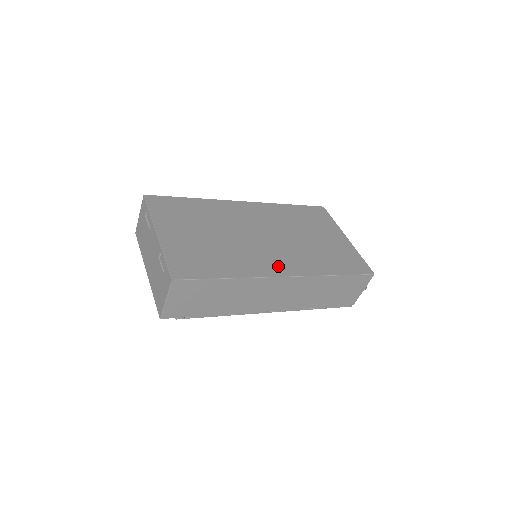
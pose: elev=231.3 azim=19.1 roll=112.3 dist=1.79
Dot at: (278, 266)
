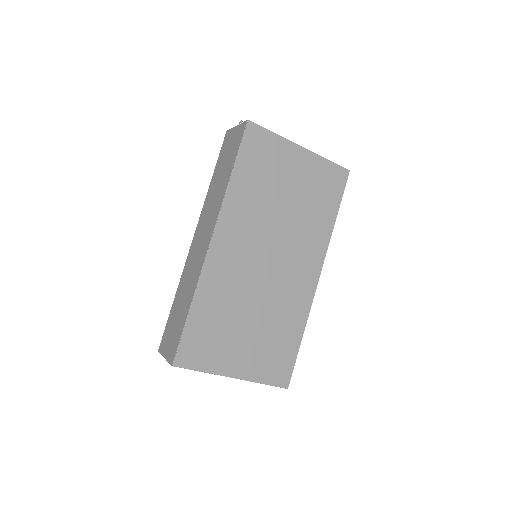
Dot at: (308, 276)
